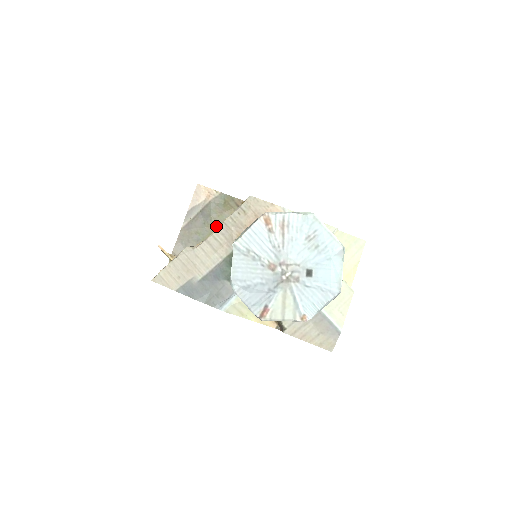
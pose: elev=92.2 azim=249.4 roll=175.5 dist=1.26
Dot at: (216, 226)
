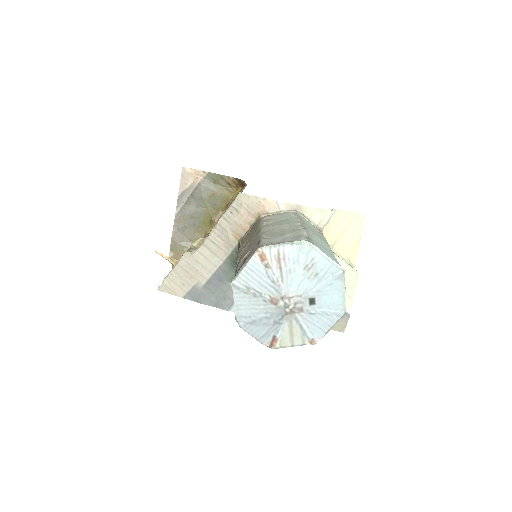
Dot at: (210, 208)
